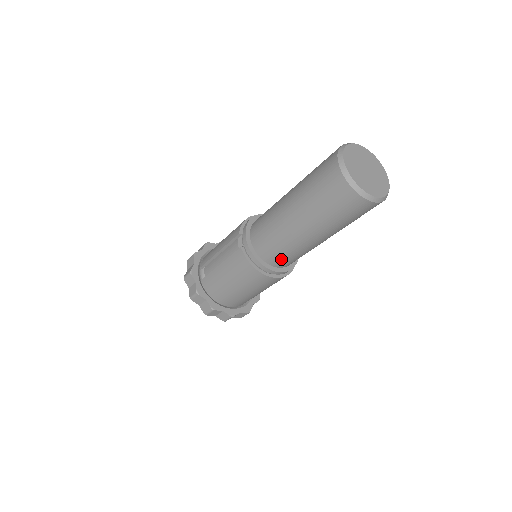
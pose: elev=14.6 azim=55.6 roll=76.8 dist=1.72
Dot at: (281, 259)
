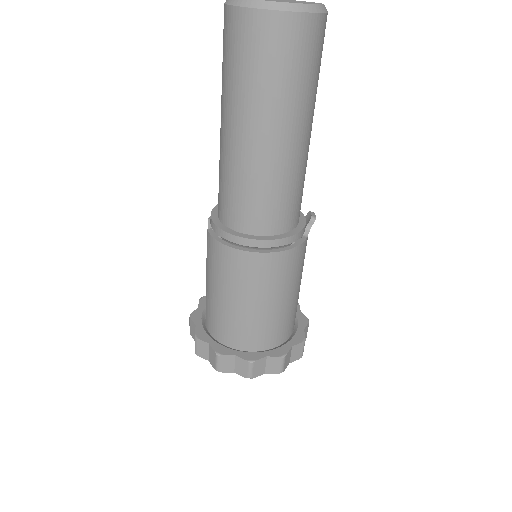
Dot at: (251, 213)
